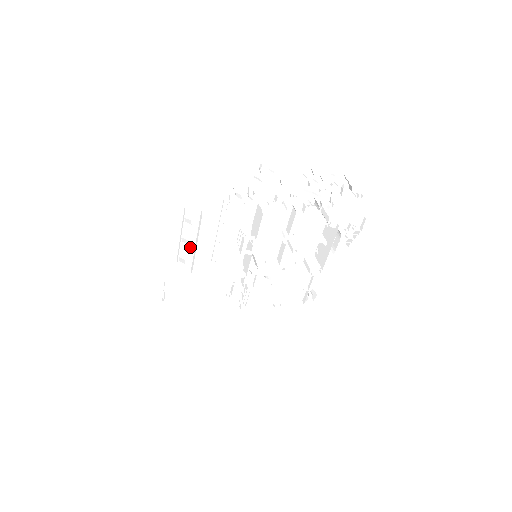
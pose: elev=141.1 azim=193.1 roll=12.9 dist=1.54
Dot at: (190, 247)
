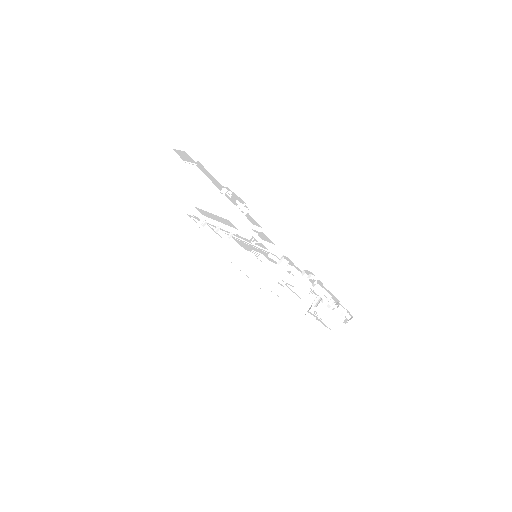
Dot at: occluded
